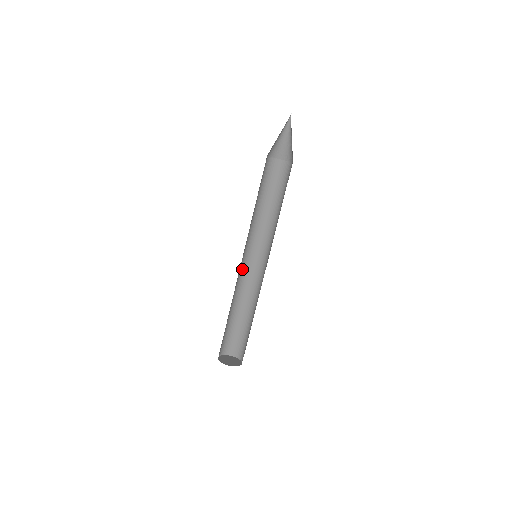
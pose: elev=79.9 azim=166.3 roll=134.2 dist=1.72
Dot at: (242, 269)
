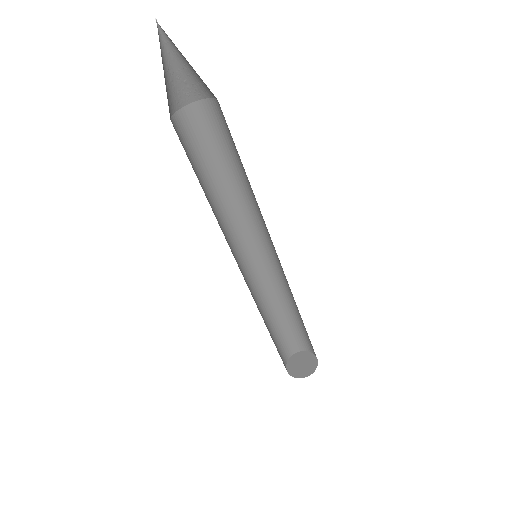
Dot at: (247, 276)
